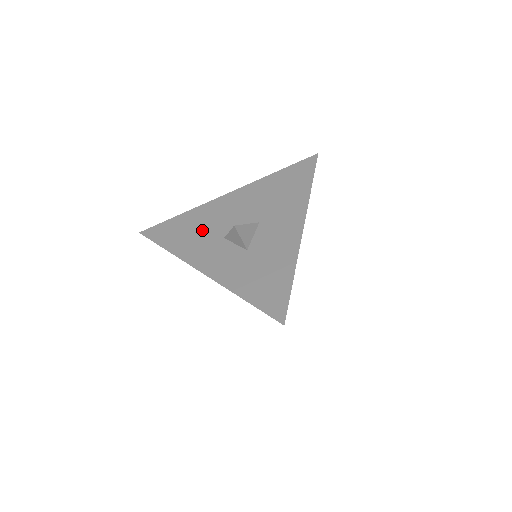
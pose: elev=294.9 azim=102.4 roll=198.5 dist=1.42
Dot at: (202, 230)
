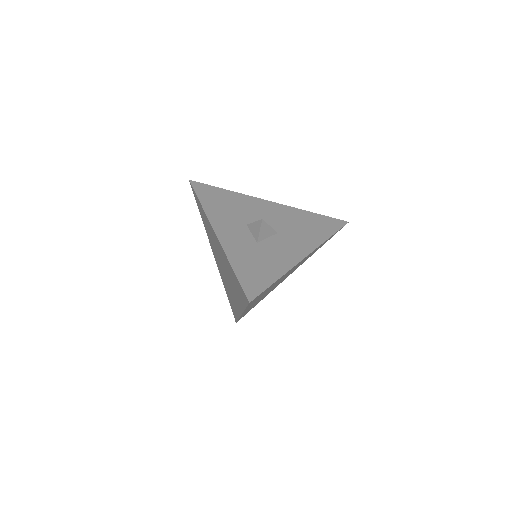
Dot at: (235, 209)
